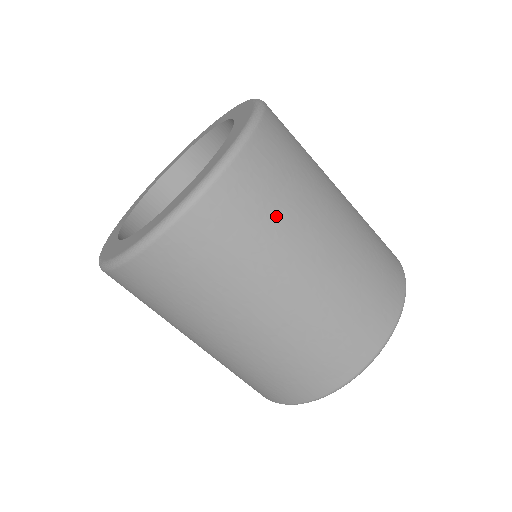
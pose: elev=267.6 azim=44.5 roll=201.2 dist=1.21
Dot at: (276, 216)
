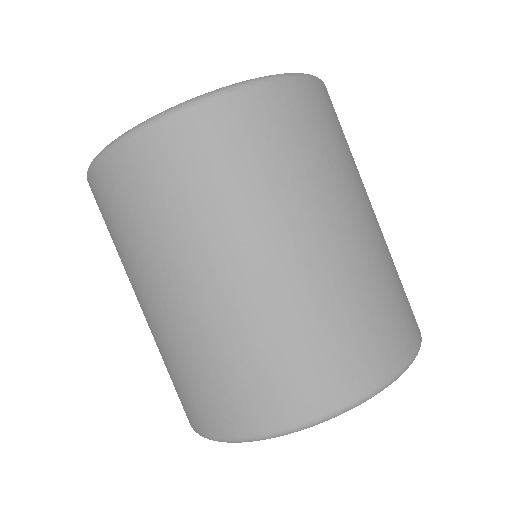
Dot at: (317, 154)
